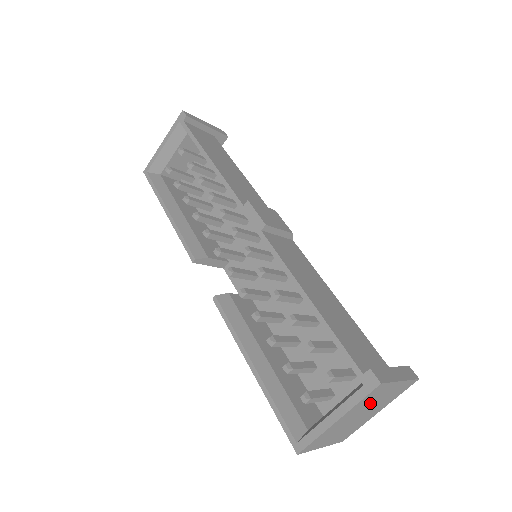
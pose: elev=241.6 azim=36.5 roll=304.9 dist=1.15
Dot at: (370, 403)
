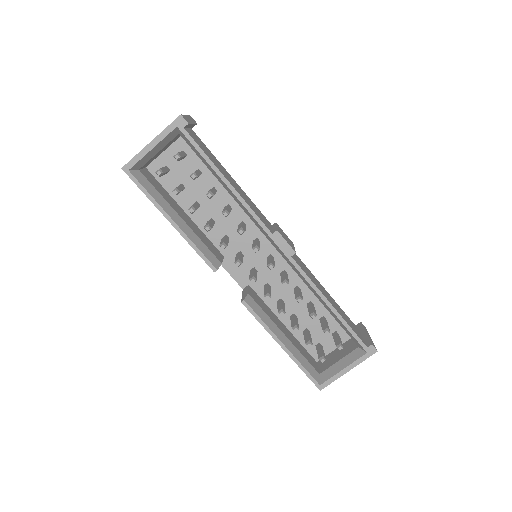
Dot at: occluded
